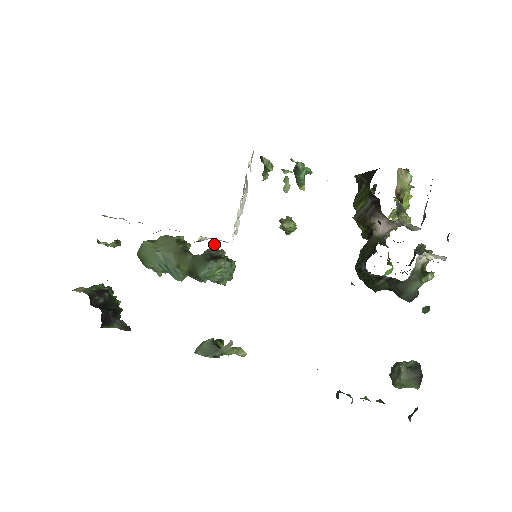
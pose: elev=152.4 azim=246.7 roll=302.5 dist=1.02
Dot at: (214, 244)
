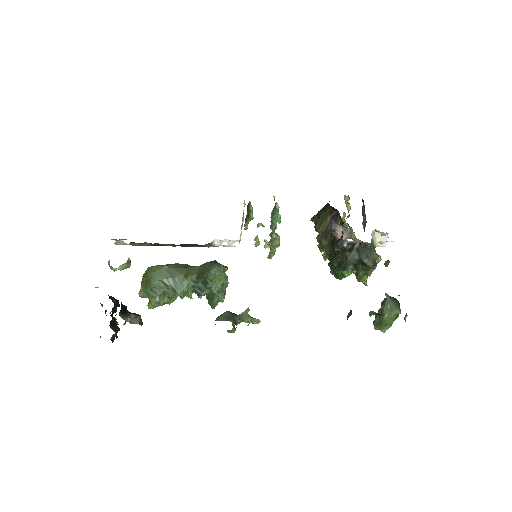
Dot at: occluded
